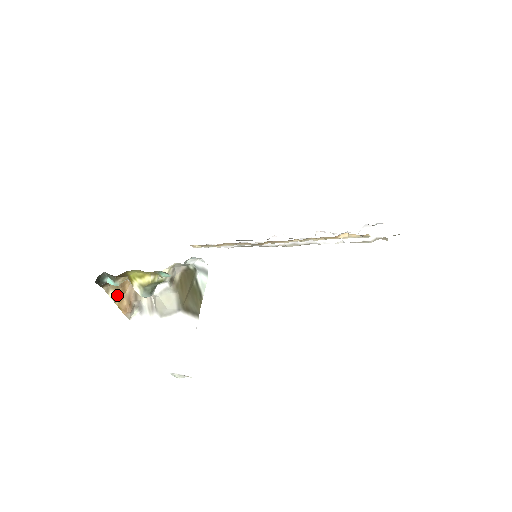
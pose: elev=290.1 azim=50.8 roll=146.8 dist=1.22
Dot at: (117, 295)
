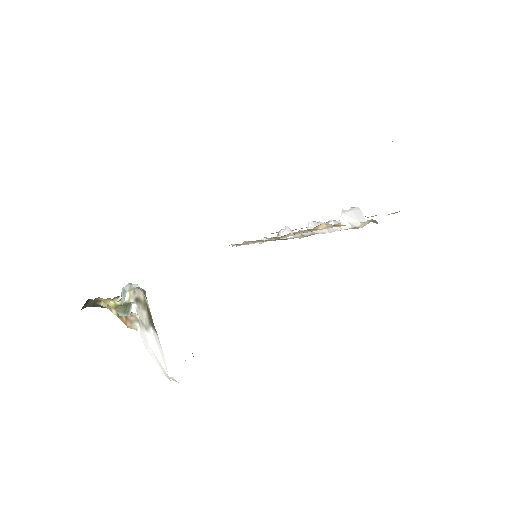
Dot at: occluded
